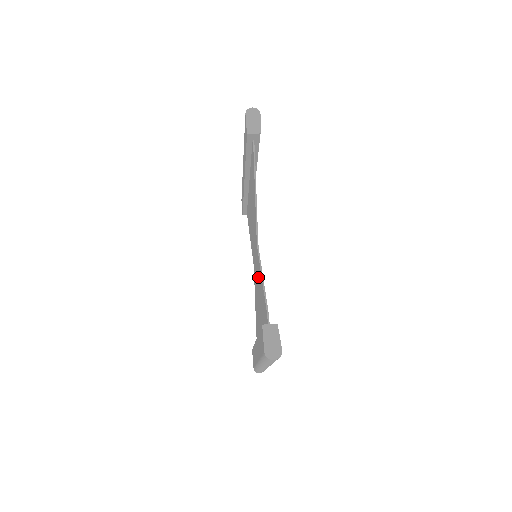
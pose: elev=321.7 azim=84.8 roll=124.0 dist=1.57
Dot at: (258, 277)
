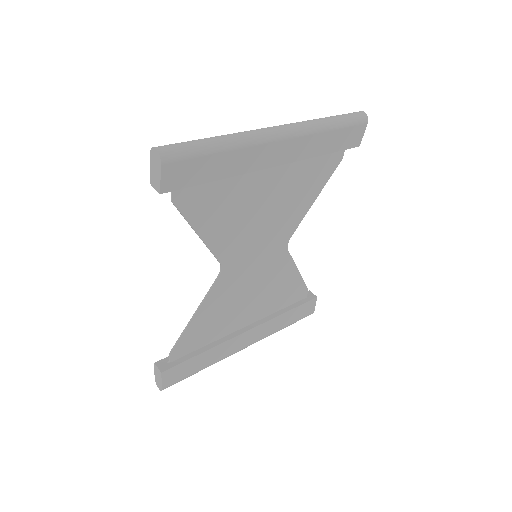
Dot at: (231, 289)
